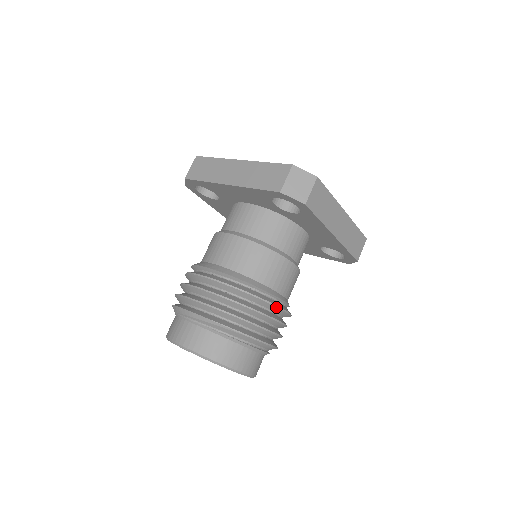
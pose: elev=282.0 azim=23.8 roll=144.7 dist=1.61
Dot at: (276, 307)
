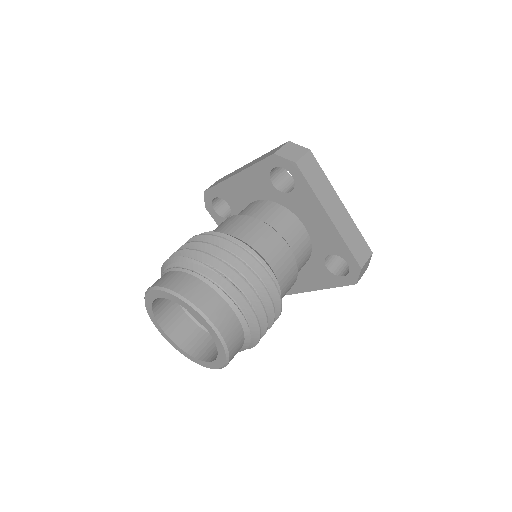
Dot at: (260, 266)
